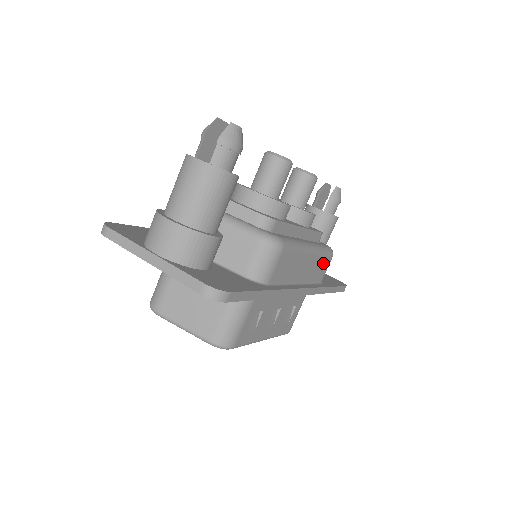
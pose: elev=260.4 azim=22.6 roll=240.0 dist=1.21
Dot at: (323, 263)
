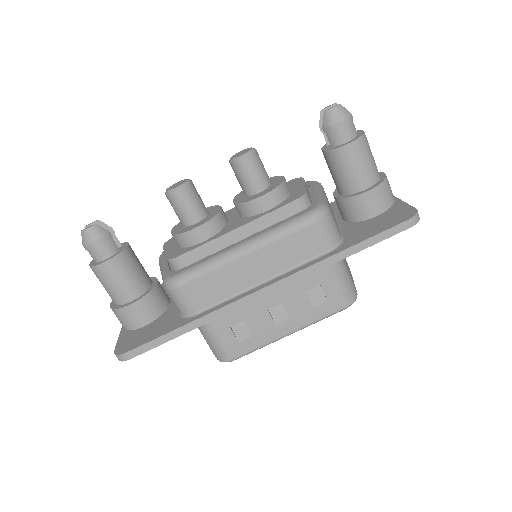
Dot at: (299, 239)
